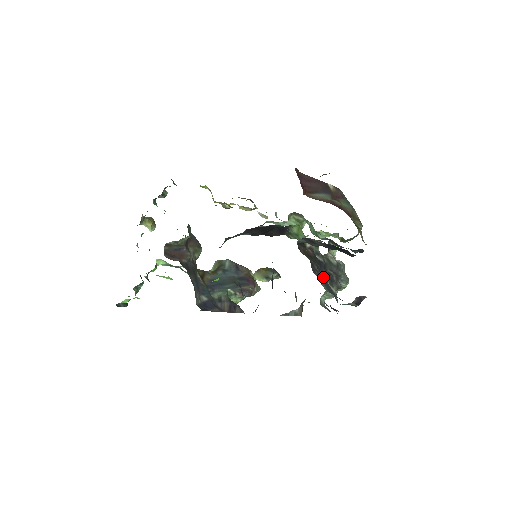
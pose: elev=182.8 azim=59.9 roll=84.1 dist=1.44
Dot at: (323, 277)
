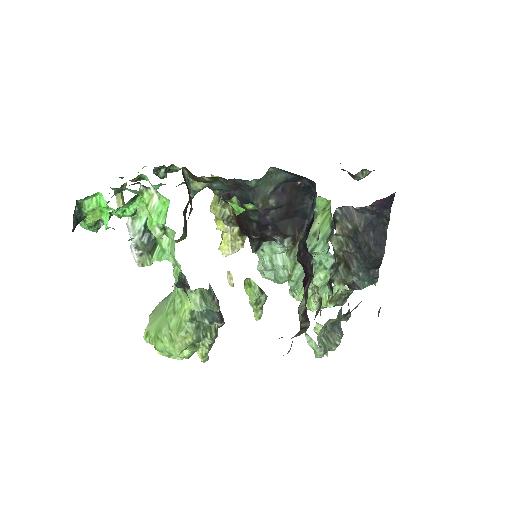
Dot at: occluded
